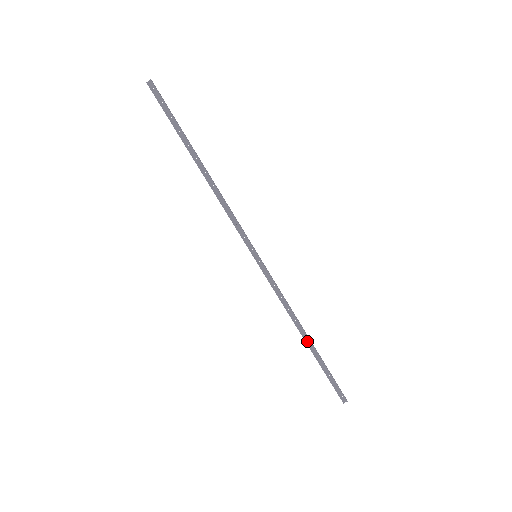
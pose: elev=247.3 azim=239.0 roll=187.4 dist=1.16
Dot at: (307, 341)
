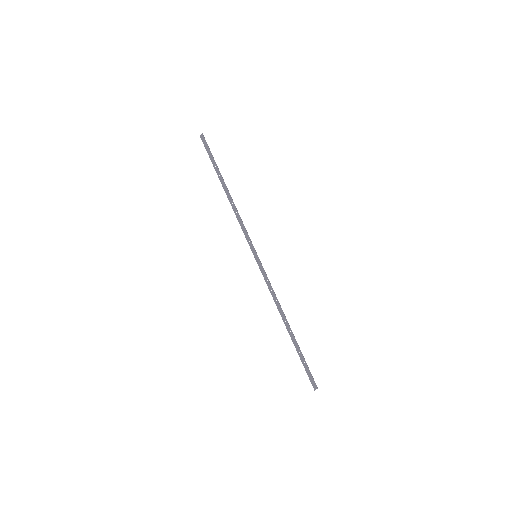
Dot at: (288, 329)
